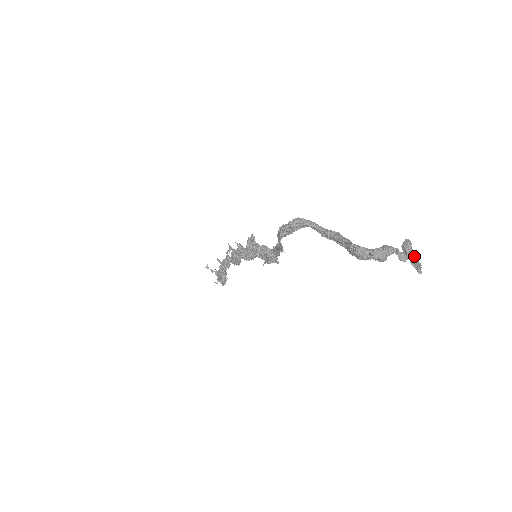
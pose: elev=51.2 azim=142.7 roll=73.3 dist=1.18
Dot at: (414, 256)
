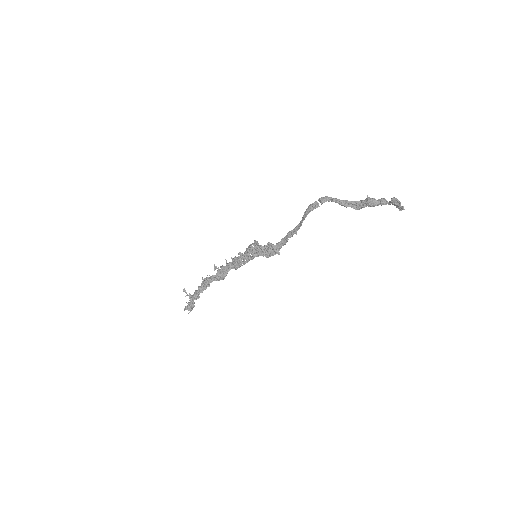
Dot at: (400, 202)
